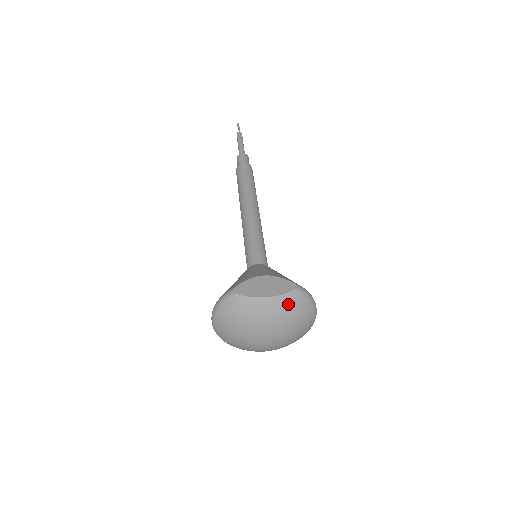
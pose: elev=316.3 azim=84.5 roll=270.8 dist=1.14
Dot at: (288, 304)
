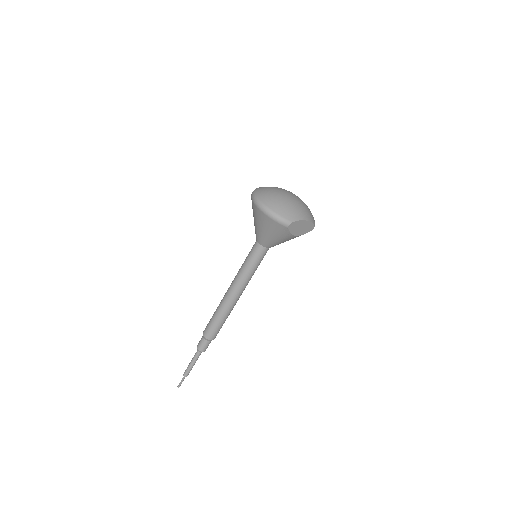
Dot at: occluded
